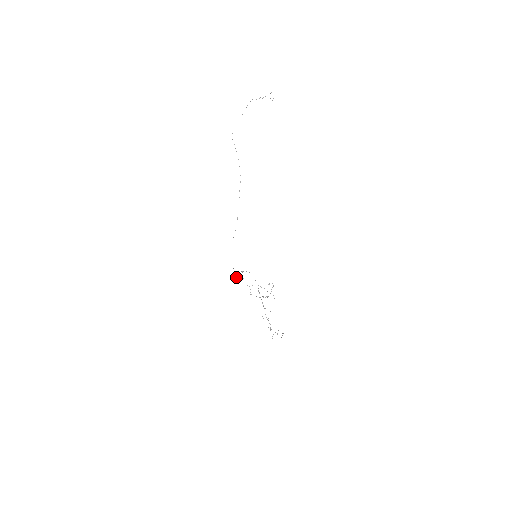
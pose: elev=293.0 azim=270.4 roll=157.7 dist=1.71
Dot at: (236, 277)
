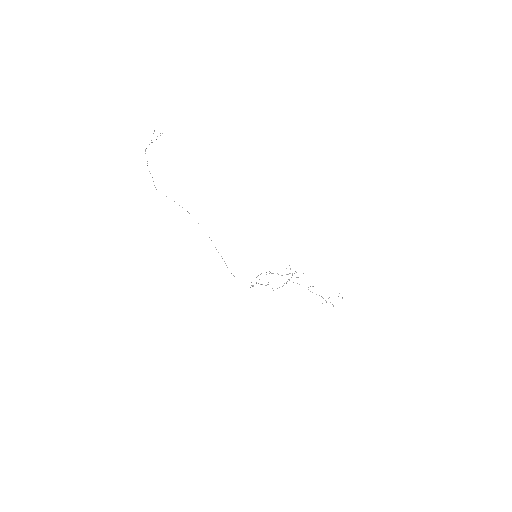
Dot at: occluded
